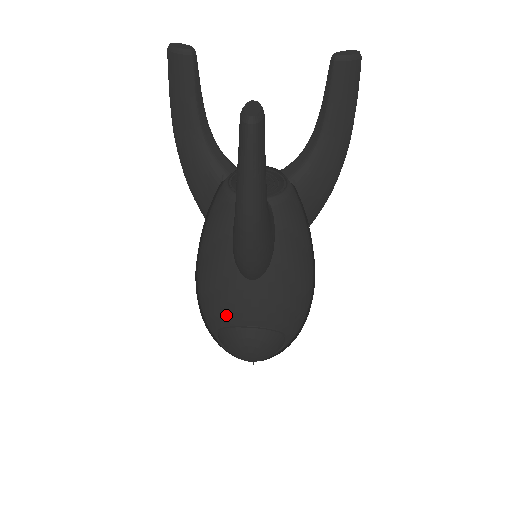
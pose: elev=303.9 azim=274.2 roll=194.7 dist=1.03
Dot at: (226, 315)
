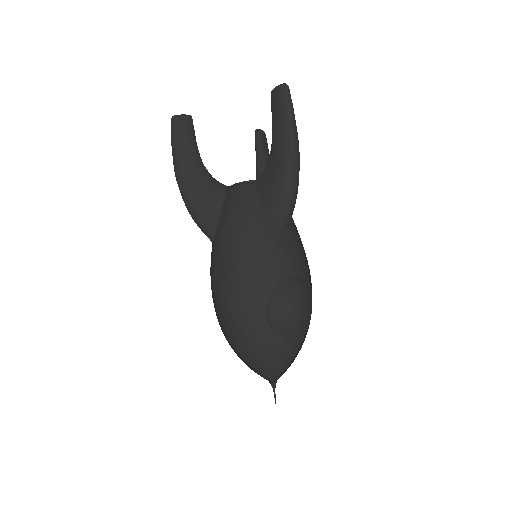
Dot at: (275, 271)
